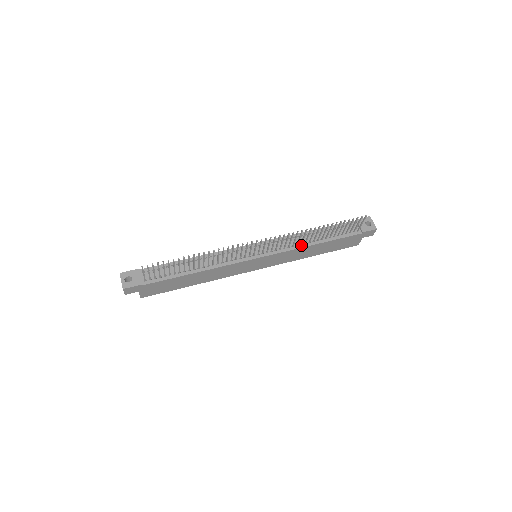
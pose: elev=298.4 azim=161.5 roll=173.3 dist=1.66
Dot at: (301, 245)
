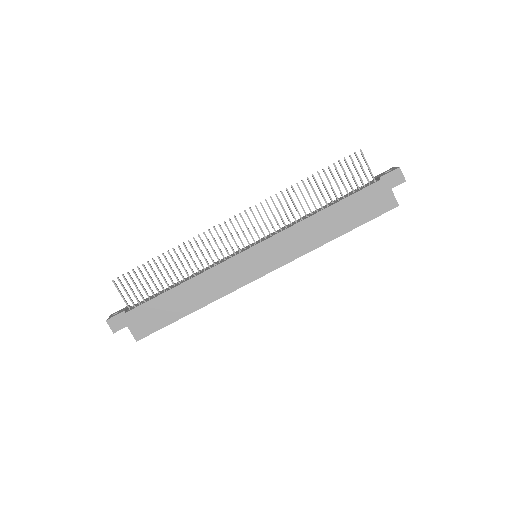
Dot at: (301, 220)
